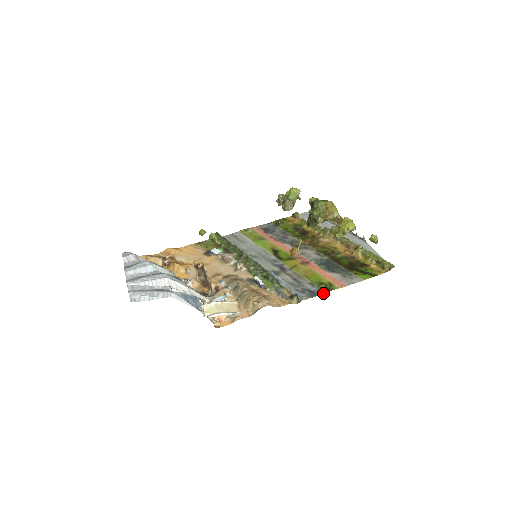
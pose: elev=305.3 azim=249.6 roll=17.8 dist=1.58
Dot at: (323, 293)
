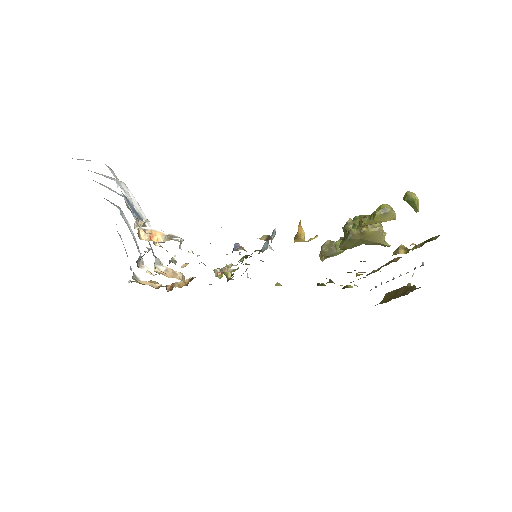
Dot at: occluded
